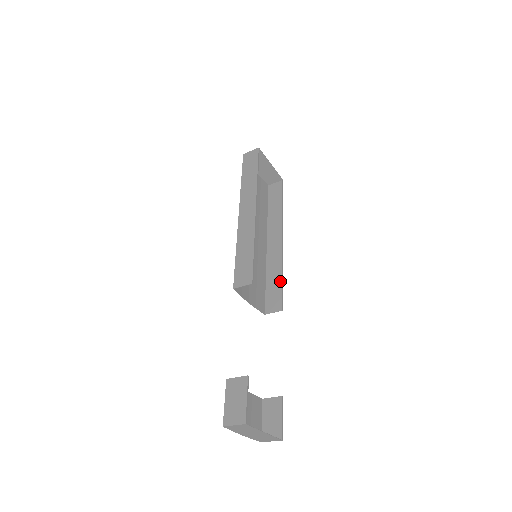
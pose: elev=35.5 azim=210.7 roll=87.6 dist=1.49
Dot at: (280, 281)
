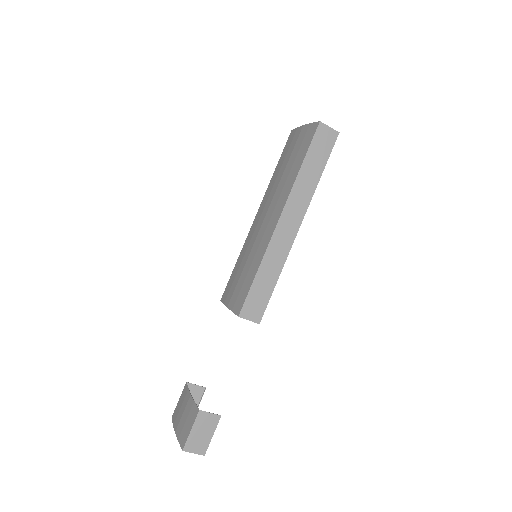
Dot at: occluded
